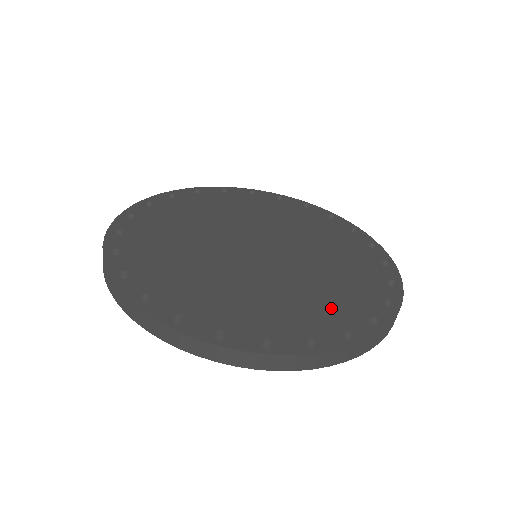
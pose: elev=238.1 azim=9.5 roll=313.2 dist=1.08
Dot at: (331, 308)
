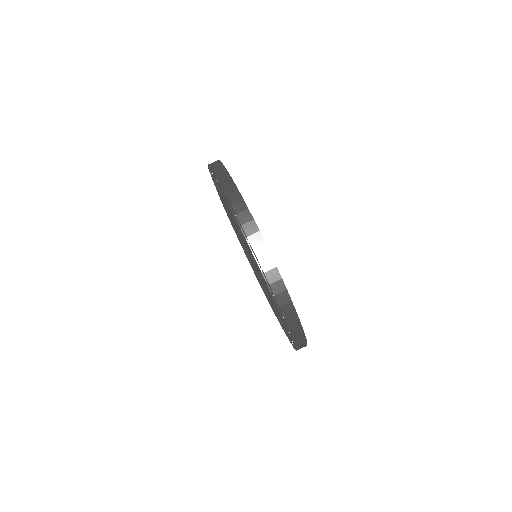
Dot at: occluded
